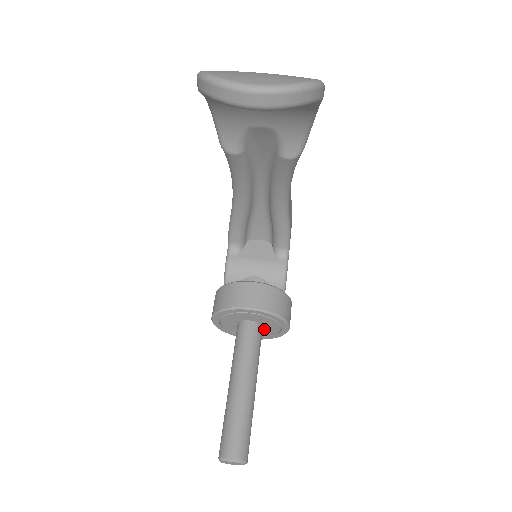
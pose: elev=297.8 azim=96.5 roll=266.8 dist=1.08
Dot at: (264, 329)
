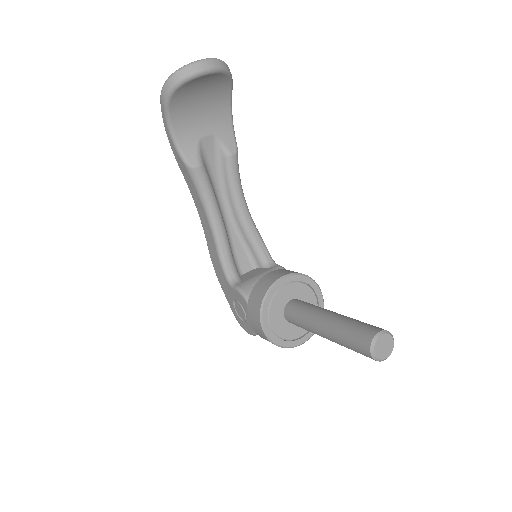
Dot at: occluded
